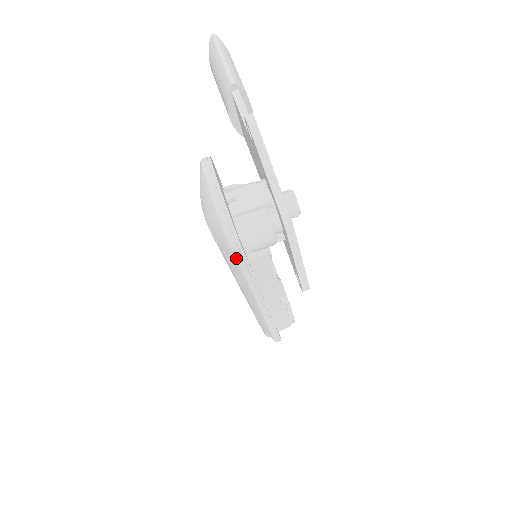
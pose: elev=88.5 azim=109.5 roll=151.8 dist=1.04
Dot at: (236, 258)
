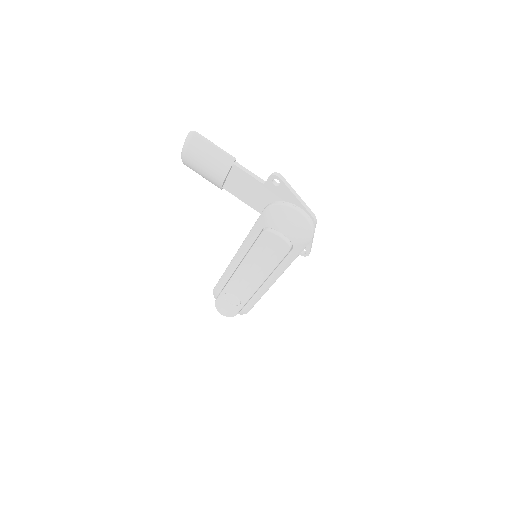
Dot at: (305, 247)
